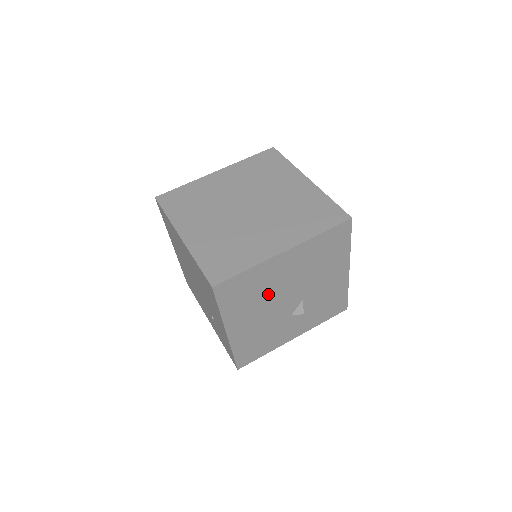
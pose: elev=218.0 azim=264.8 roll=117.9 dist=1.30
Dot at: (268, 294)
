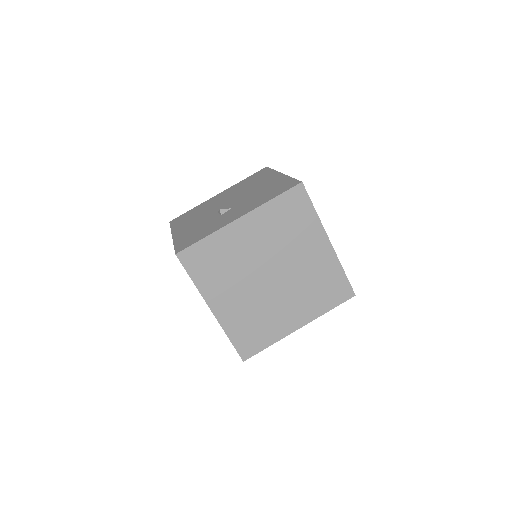
Dot at: occluded
